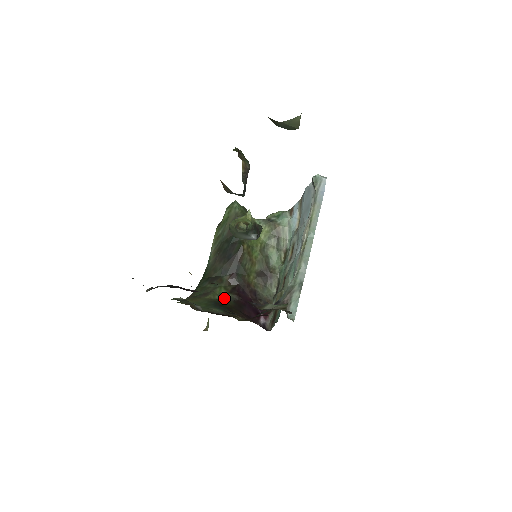
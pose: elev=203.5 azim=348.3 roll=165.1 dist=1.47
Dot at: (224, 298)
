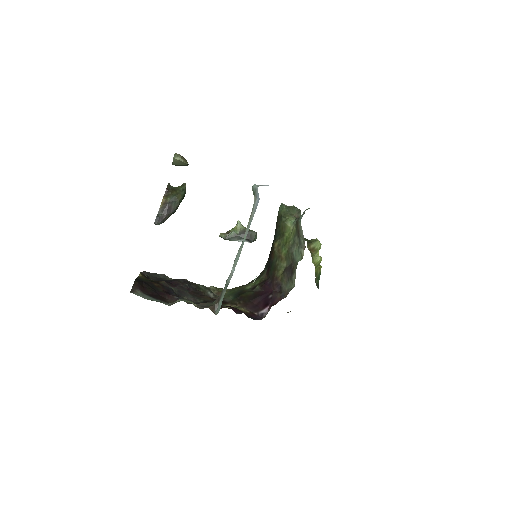
Dot at: (253, 288)
